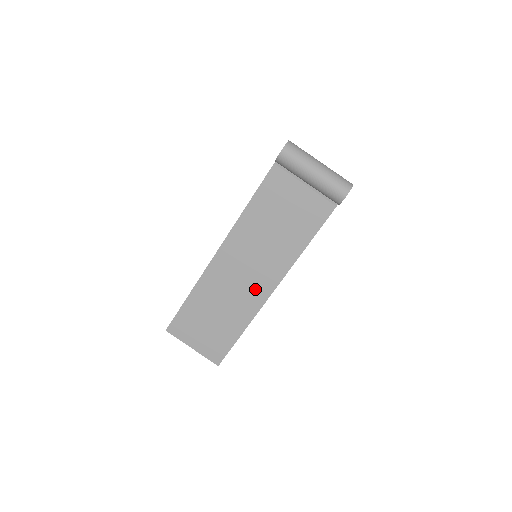
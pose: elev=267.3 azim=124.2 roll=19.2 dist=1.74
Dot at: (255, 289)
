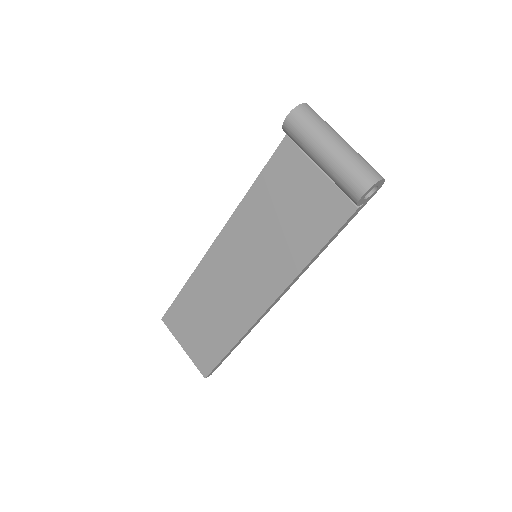
Dot at: (250, 298)
